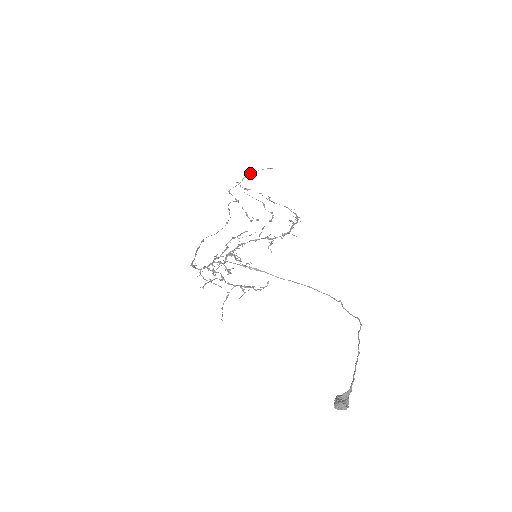
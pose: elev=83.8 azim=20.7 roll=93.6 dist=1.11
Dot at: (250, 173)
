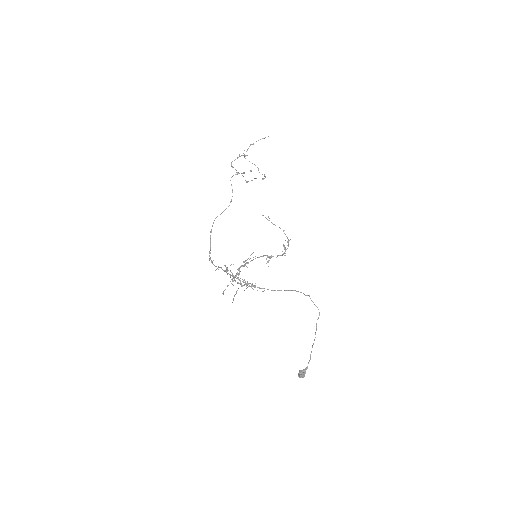
Dot at: occluded
